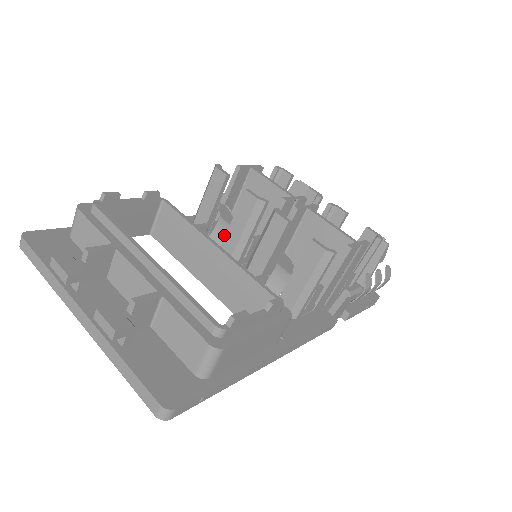
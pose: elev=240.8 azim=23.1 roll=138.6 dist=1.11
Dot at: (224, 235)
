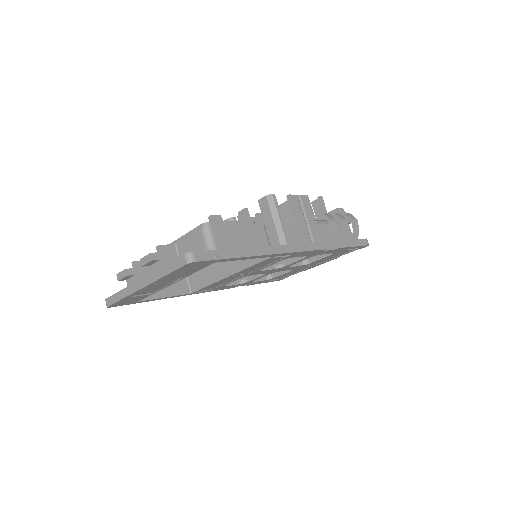
Dot at: occluded
